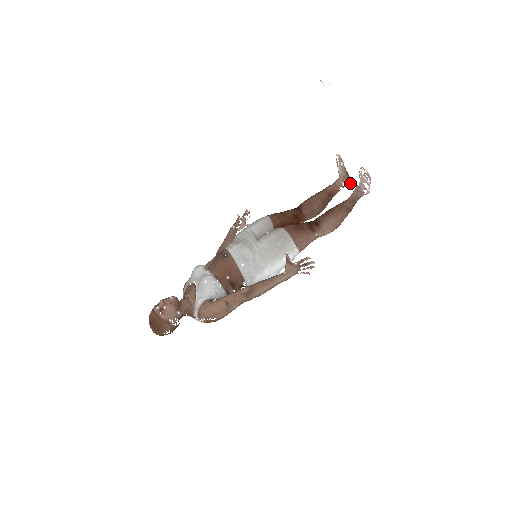
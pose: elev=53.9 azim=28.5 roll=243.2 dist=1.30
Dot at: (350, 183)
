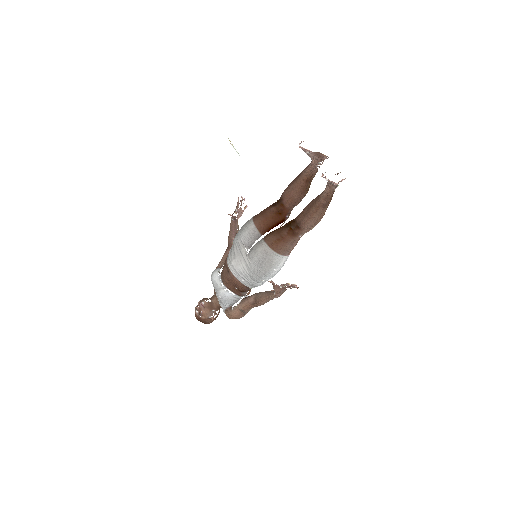
Dot at: (328, 157)
